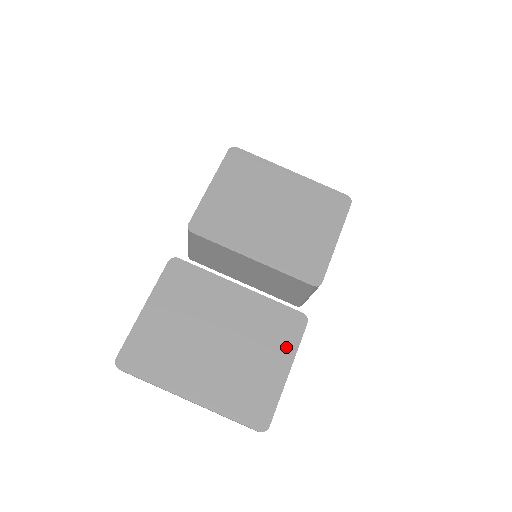
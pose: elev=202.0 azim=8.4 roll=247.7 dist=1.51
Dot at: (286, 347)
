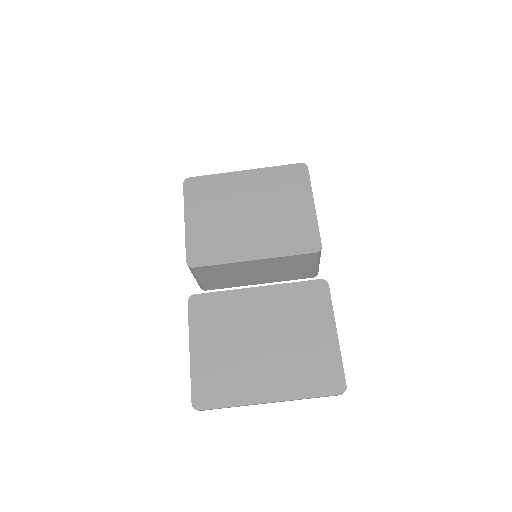
Dot at: (323, 314)
